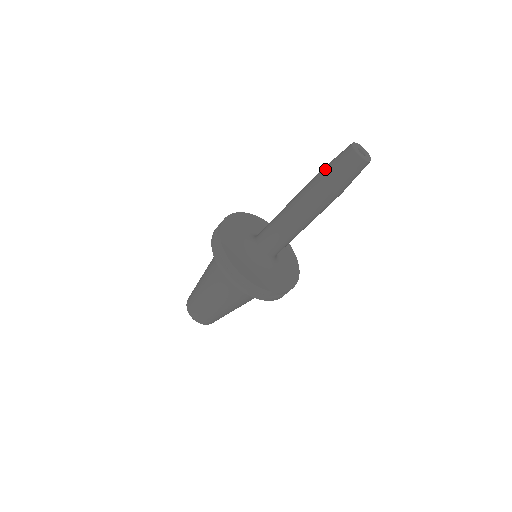
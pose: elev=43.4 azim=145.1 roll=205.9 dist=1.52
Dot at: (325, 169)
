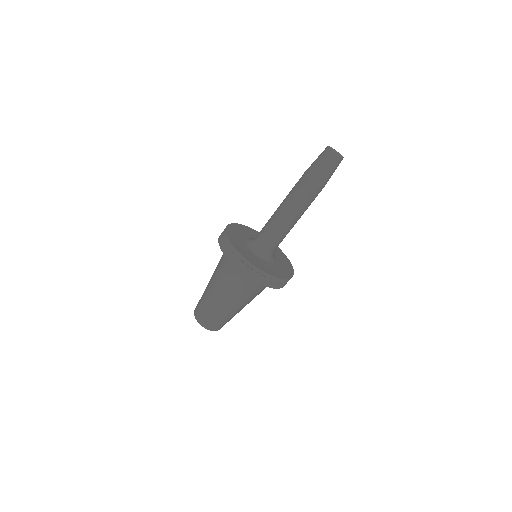
Dot at: (310, 169)
